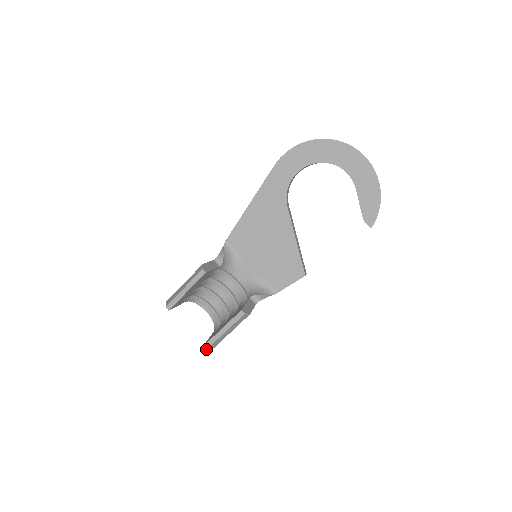
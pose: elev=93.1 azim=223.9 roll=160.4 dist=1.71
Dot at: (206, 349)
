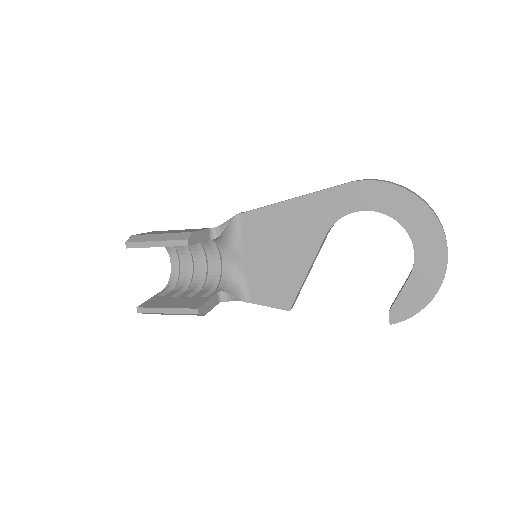
Dot at: (138, 312)
